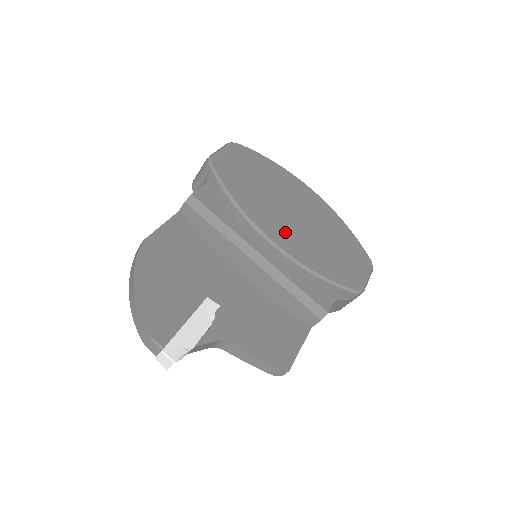
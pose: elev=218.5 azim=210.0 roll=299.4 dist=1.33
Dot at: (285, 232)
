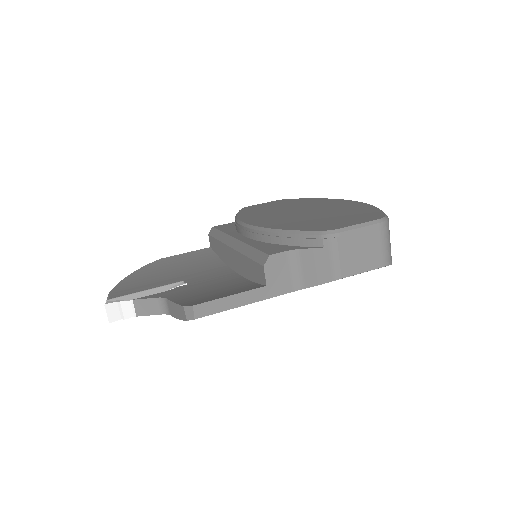
Dot at: (269, 219)
